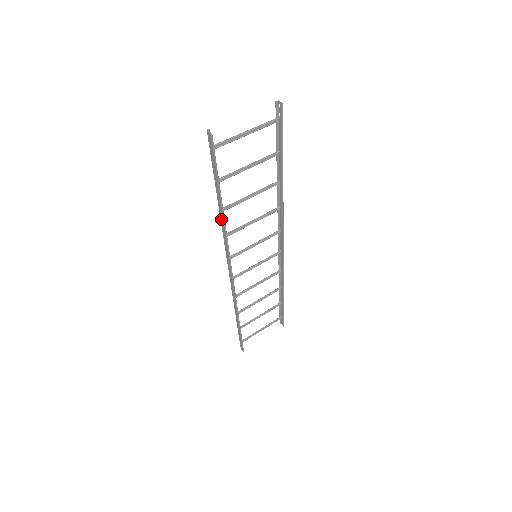
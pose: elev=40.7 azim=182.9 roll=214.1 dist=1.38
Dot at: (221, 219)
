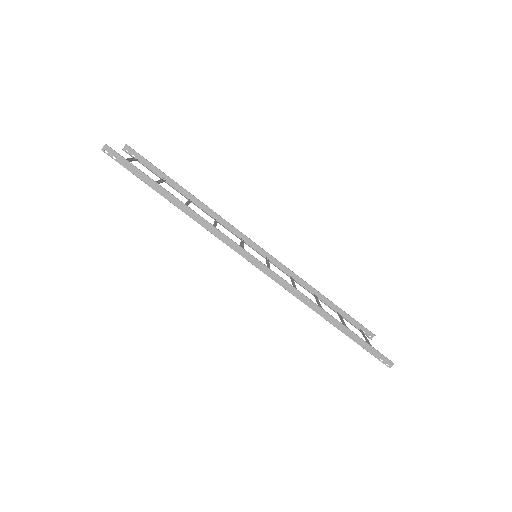
Dot at: (190, 215)
